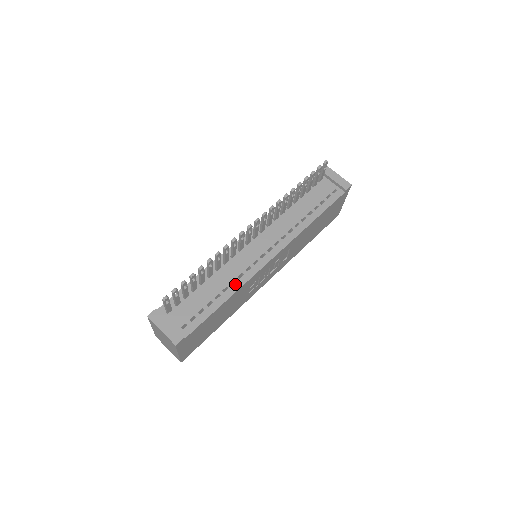
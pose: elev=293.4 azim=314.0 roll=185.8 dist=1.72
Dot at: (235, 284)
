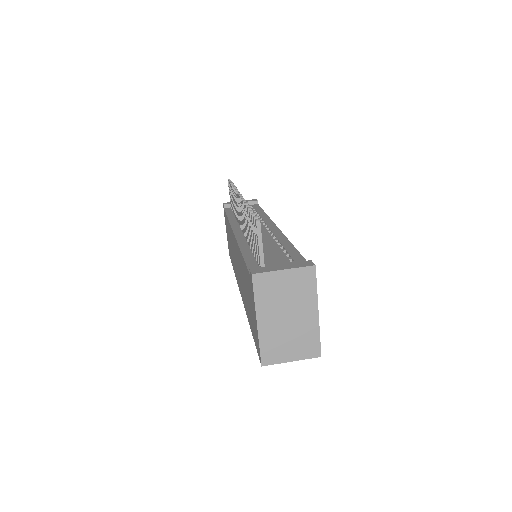
Dot at: (280, 240)
